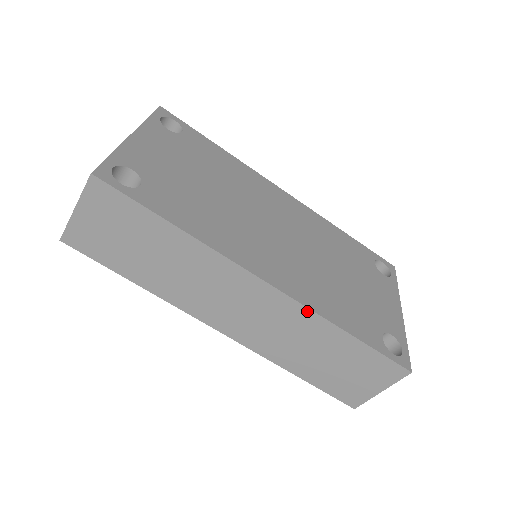
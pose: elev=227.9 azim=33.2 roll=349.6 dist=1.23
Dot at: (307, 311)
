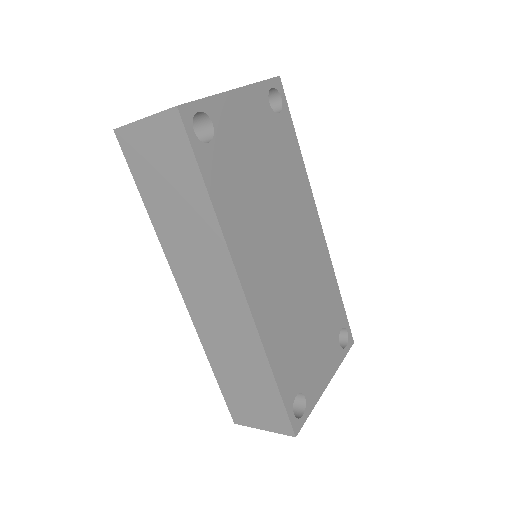
Dot at: (257, 336)
